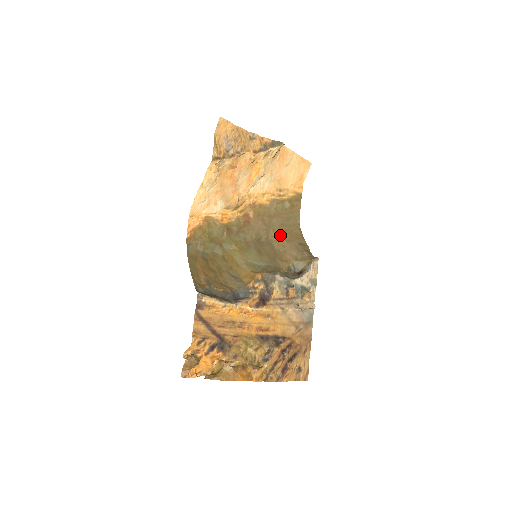
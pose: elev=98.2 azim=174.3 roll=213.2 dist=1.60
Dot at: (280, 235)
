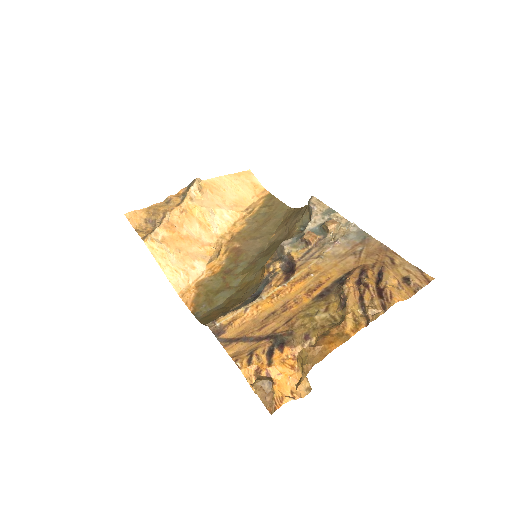
Dot at: (278, 230)
